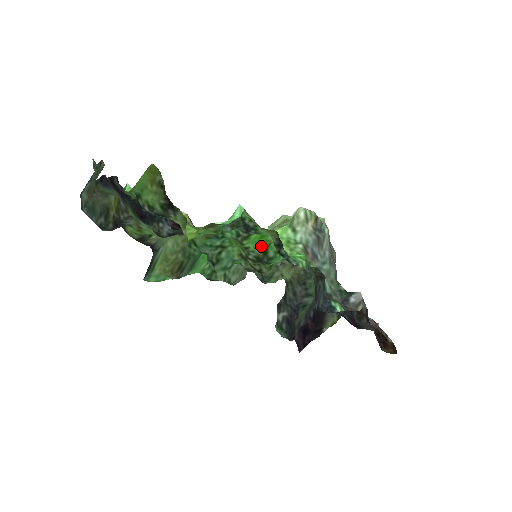
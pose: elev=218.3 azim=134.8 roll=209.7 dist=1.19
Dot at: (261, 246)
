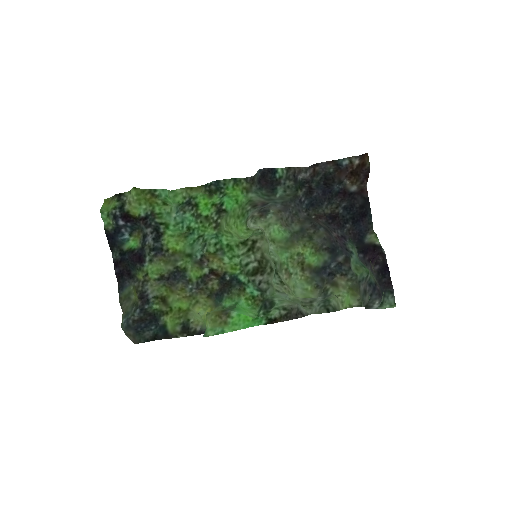
Dot at: (211, 207)
